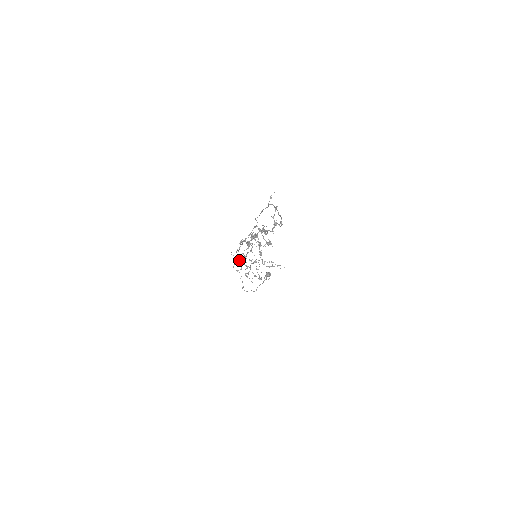
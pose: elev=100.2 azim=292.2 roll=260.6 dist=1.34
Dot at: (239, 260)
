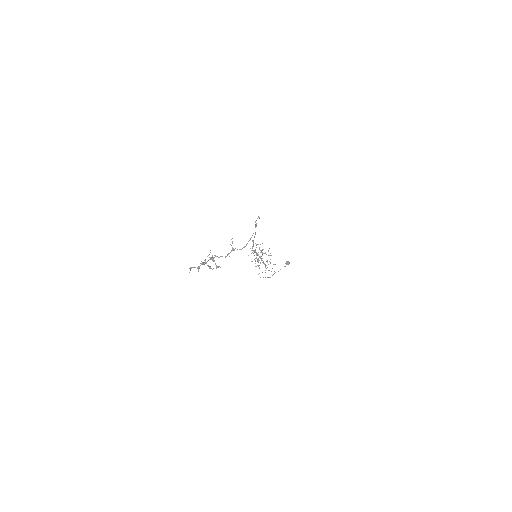
Dot at: (256, 253)
